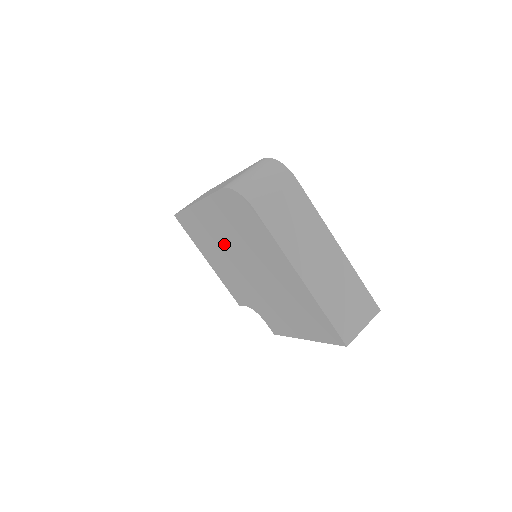
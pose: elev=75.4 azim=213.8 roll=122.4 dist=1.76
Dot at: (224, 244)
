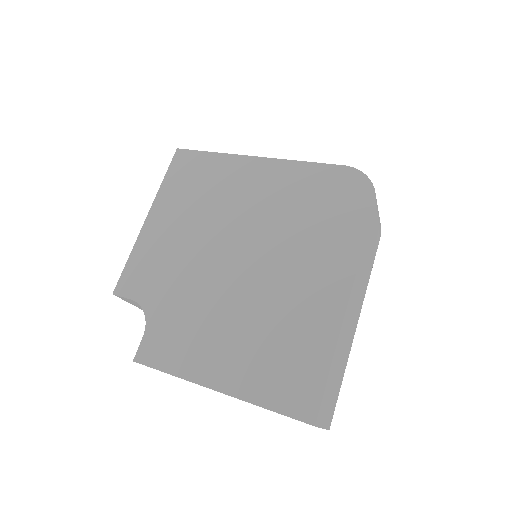
Dot at: (236, 213)
